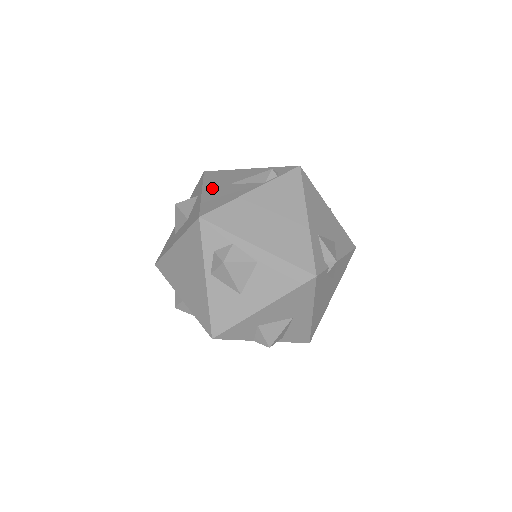
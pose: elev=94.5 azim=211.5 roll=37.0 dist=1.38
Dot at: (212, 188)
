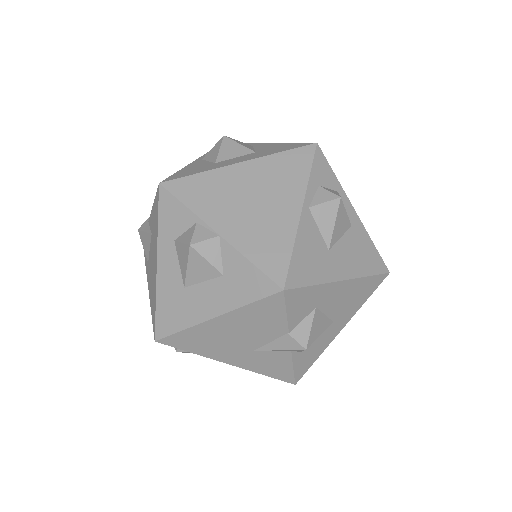
Dot at: occluded
